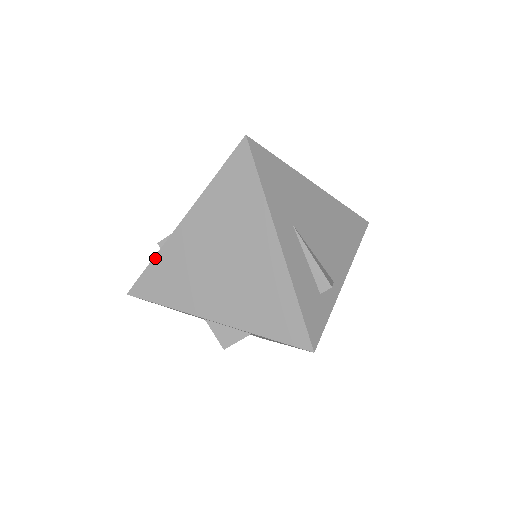
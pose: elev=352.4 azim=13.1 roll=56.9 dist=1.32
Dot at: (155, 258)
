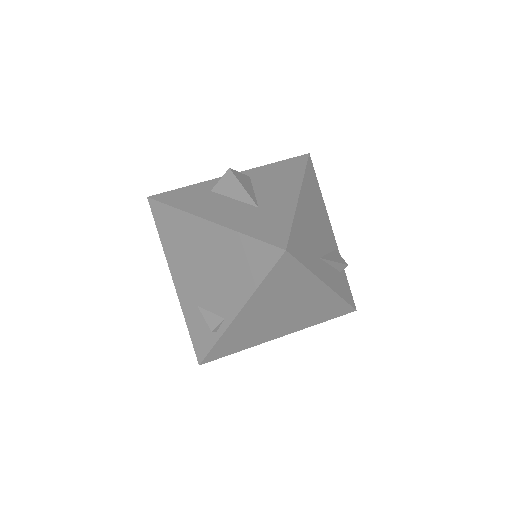
Dot at: (218, 341)
